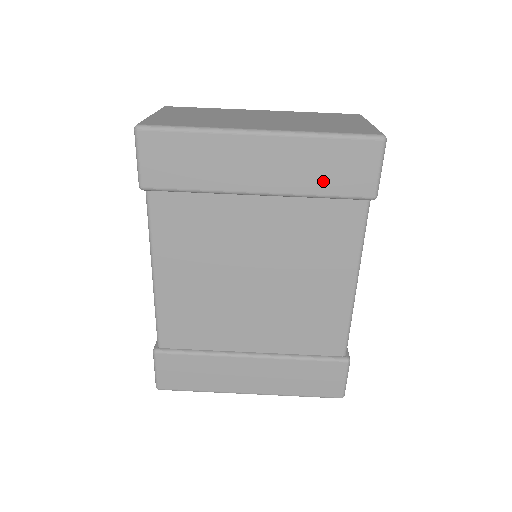
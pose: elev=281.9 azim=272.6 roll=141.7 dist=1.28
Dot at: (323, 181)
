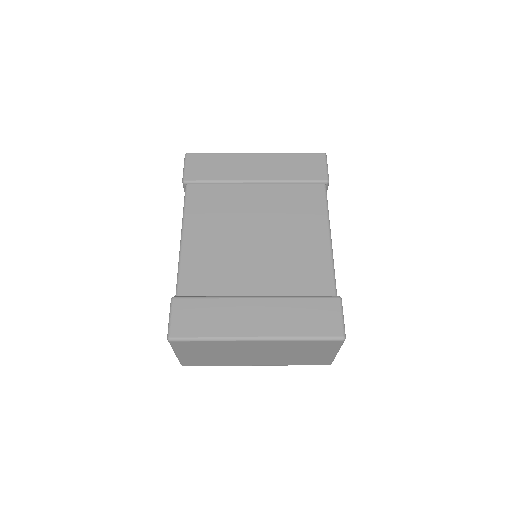
Dot at: (295, 173)
